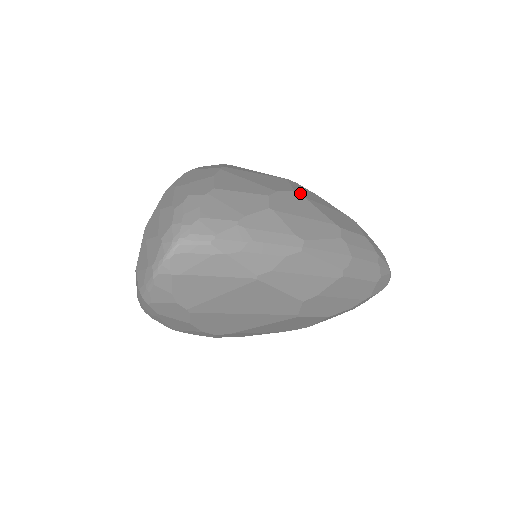
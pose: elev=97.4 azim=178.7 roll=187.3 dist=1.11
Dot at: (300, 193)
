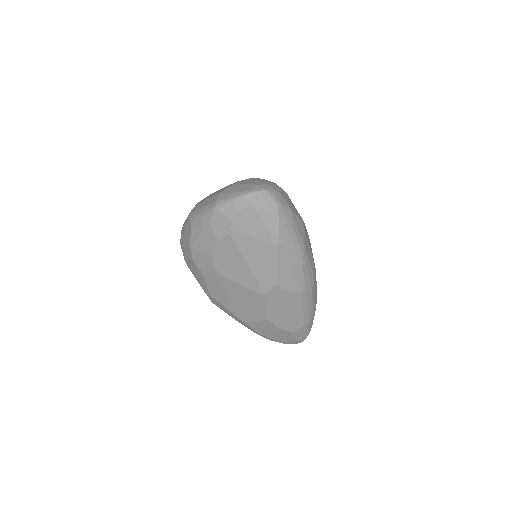
Dot at: occluded
